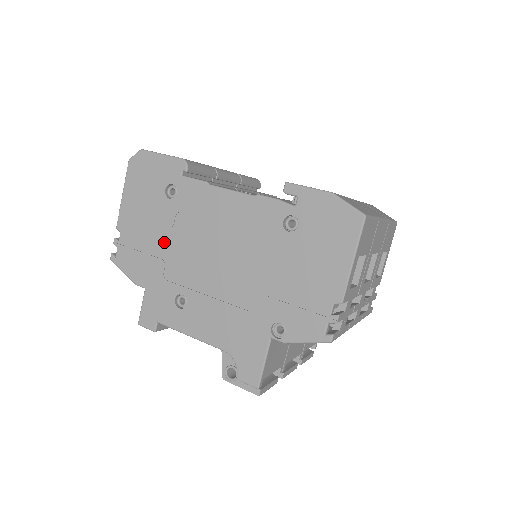
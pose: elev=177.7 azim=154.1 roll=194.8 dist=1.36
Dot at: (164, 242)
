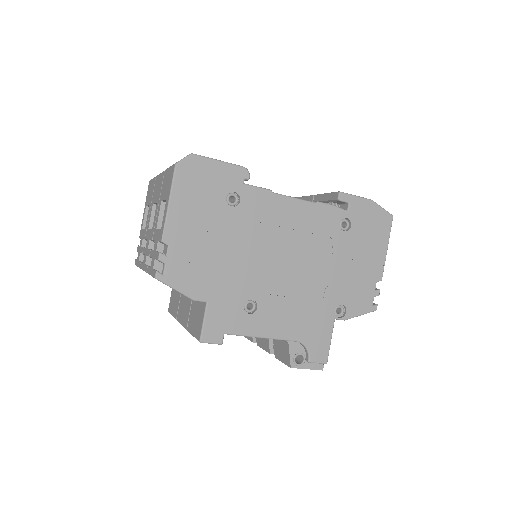
Dot at: (228, 251)
